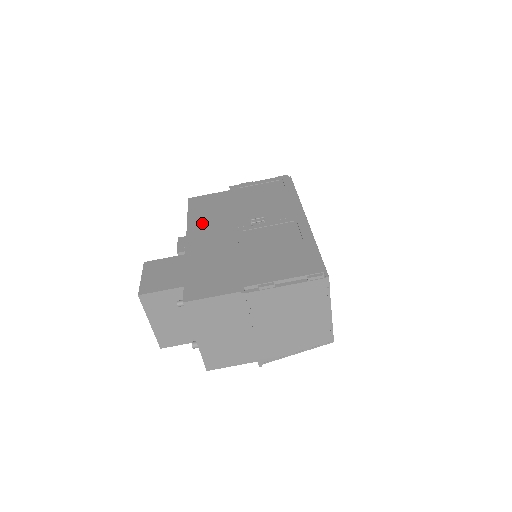
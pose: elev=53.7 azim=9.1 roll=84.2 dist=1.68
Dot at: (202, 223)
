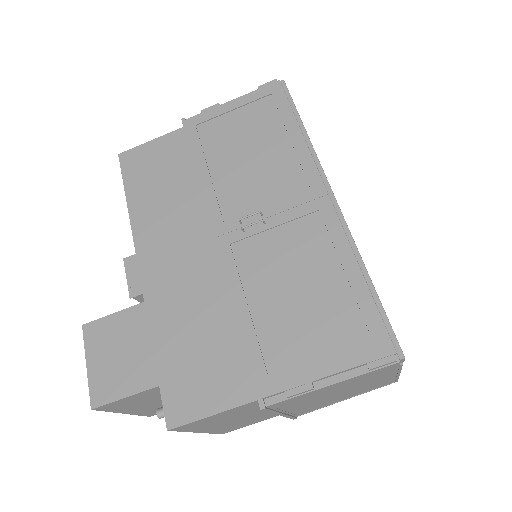
Dot at: (155, 221)
